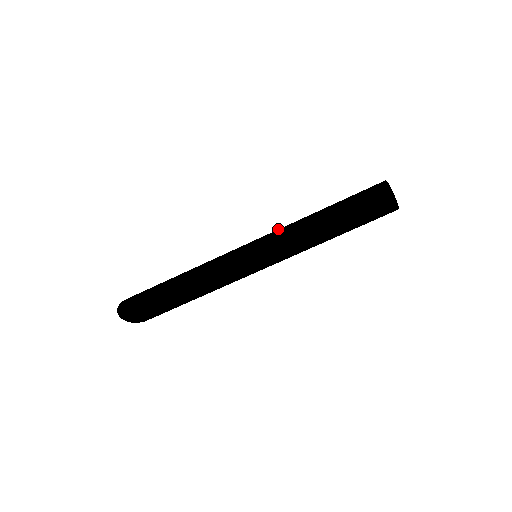
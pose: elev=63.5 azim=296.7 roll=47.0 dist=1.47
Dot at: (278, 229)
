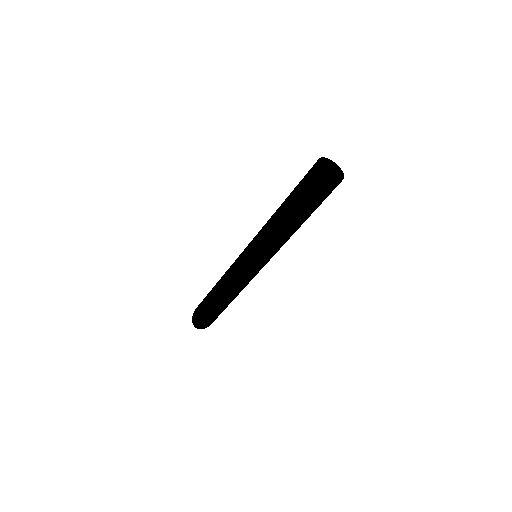
Dot at: (258, 237)
